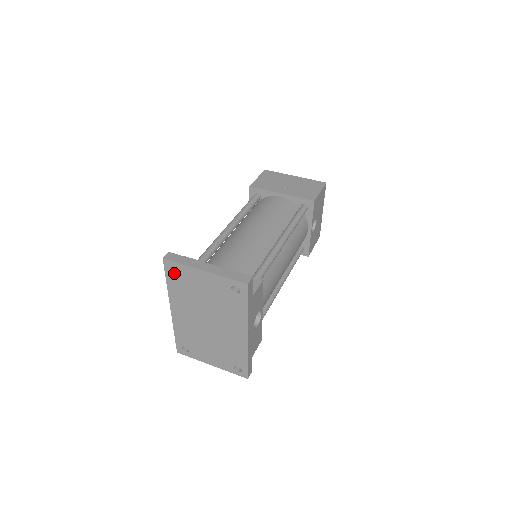
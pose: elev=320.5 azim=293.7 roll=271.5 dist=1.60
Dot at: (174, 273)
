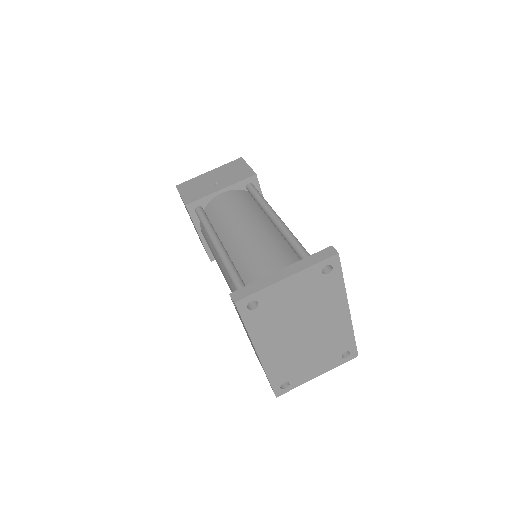
Dot at: (252, 309)
